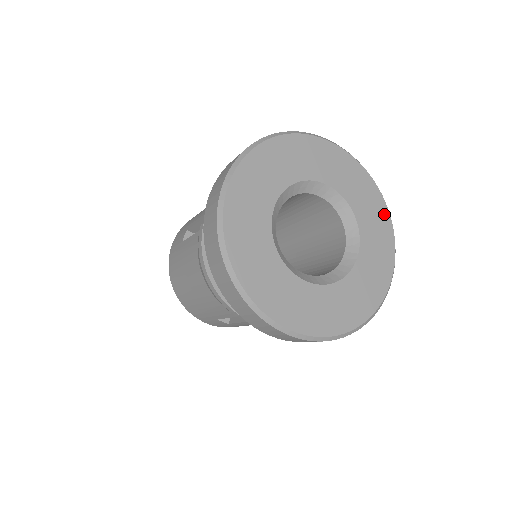
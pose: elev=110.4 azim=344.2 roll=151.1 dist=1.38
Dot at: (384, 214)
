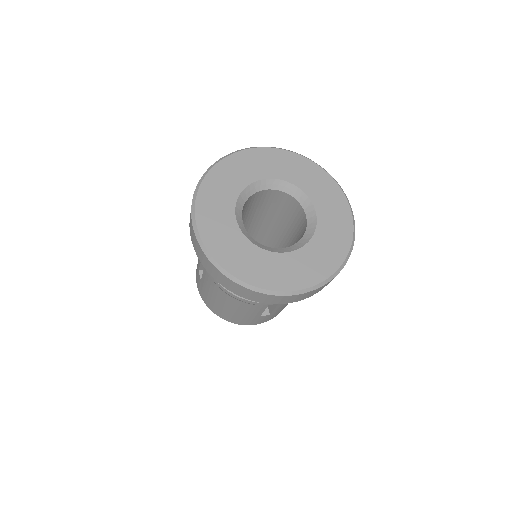
Dot at: (317, 170)
